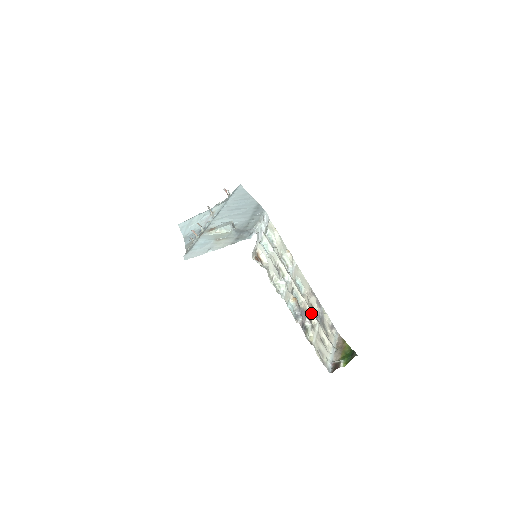
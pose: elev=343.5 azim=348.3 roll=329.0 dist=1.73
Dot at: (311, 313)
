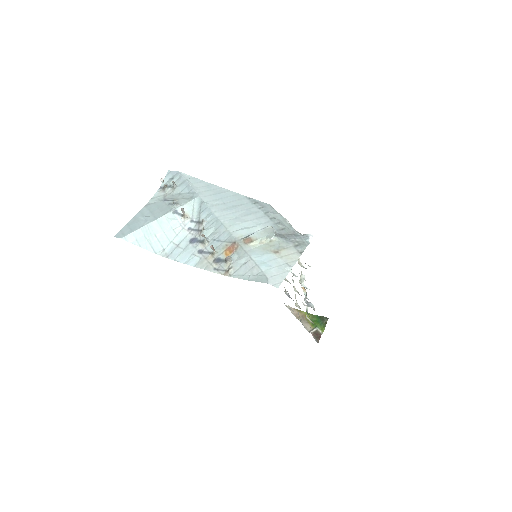
Dot at: (295, 296)
